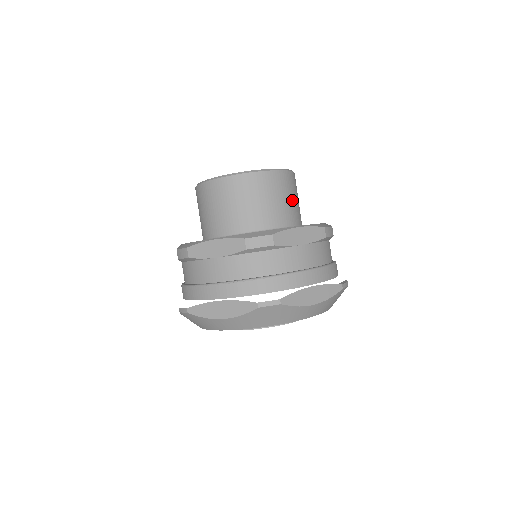
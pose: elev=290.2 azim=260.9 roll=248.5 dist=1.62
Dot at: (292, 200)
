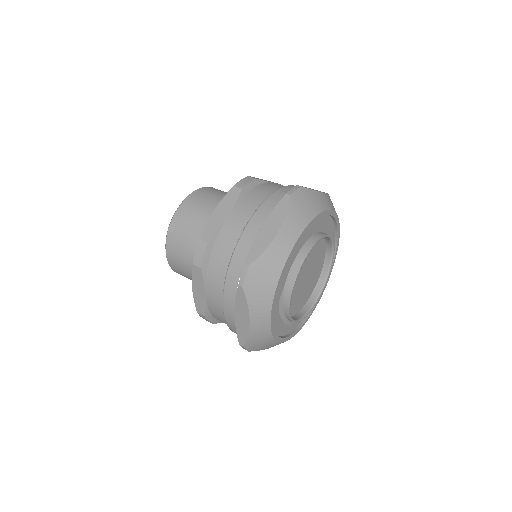
Dot at: occluded
